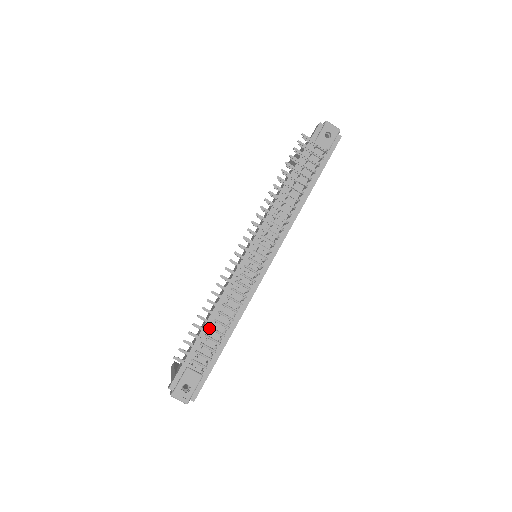
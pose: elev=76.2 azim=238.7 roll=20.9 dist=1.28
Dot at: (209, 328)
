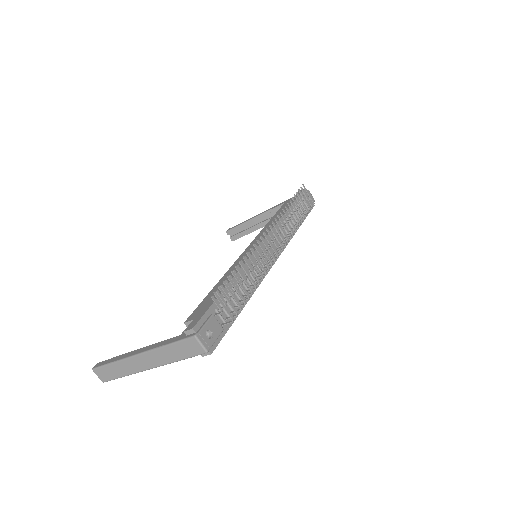
Dot at: (232, 288)
